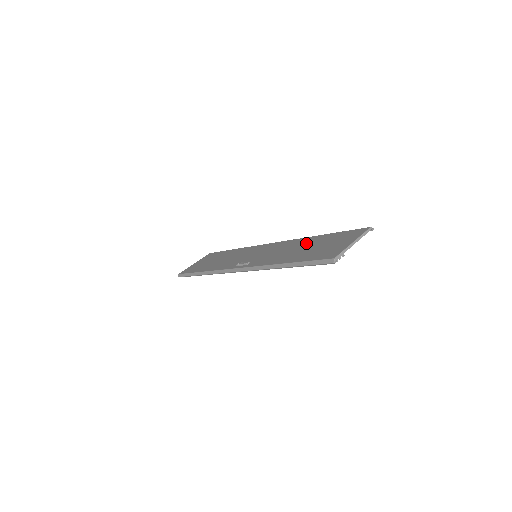
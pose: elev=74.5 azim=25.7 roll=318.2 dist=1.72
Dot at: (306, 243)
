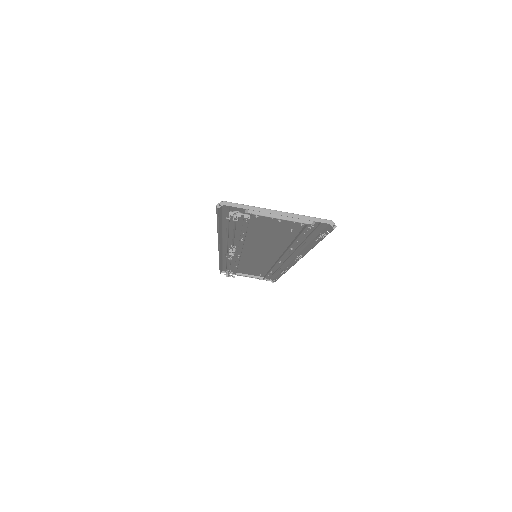
Dot at: (283, 240)
